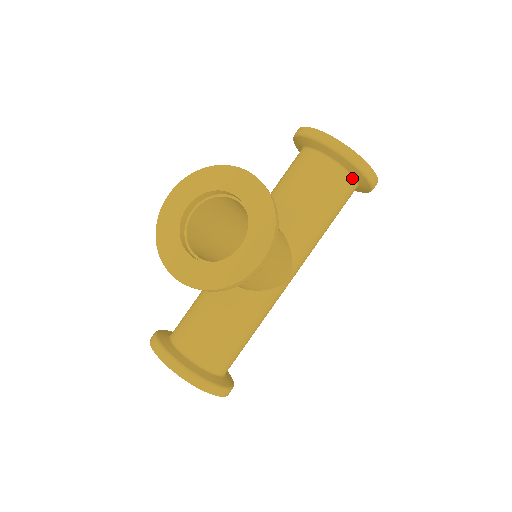
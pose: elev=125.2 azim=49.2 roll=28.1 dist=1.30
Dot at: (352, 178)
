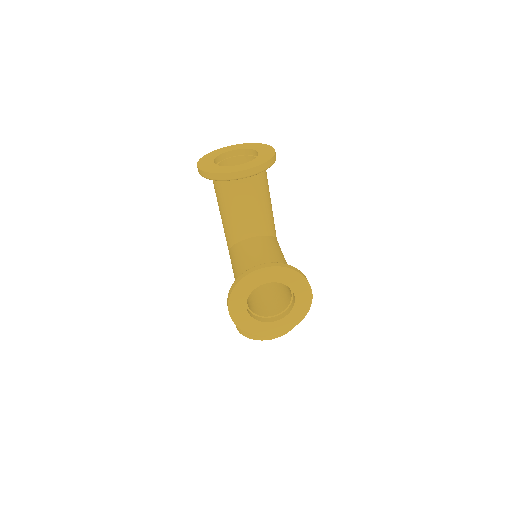
Dot at: occluded
